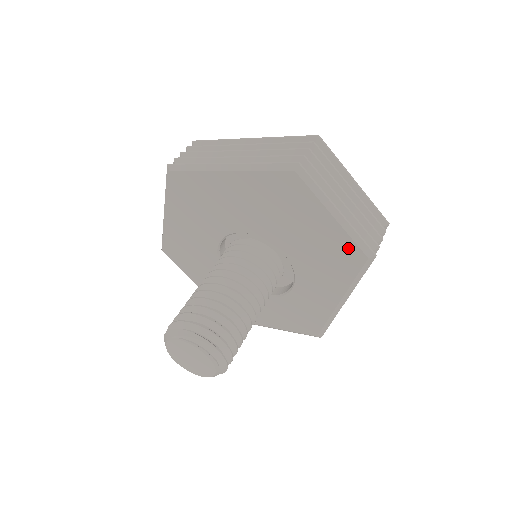
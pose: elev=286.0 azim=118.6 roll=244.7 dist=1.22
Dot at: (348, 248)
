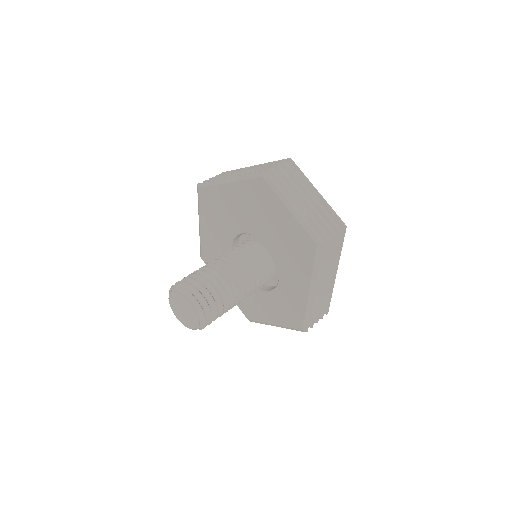
Dot at: (303, 237)
